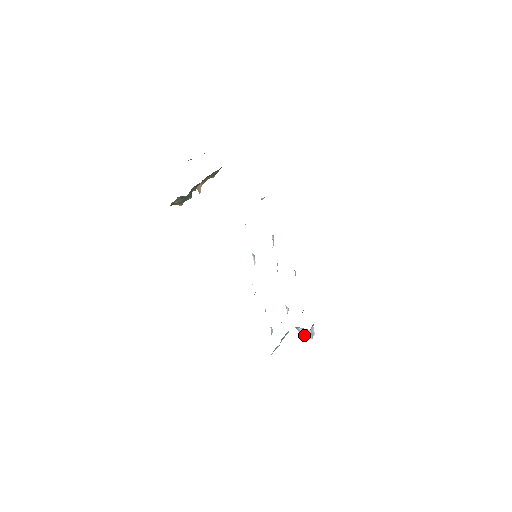
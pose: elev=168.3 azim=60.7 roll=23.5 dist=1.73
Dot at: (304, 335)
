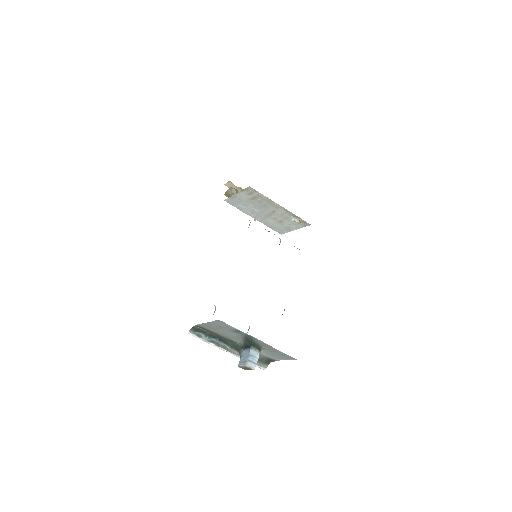
Dot at: (242, 362)
